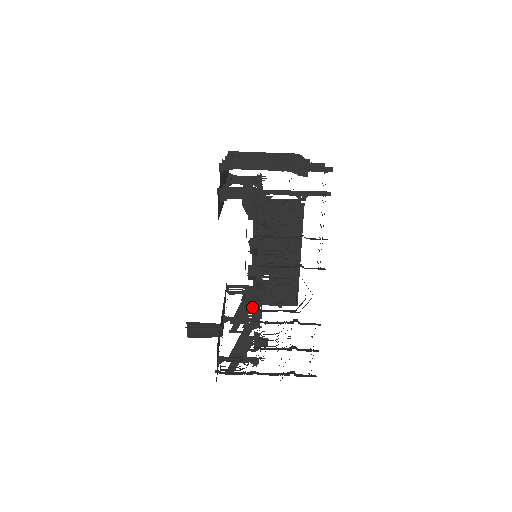
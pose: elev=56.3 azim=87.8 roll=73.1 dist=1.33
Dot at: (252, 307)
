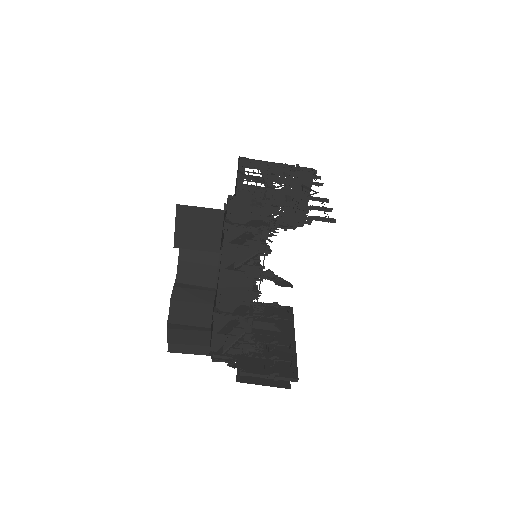
Dot at: (250, 296)
